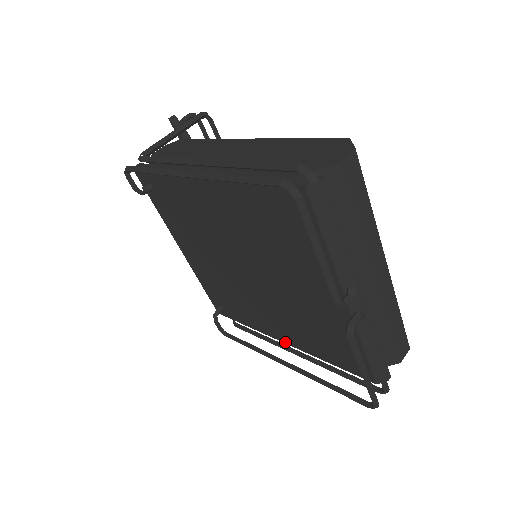
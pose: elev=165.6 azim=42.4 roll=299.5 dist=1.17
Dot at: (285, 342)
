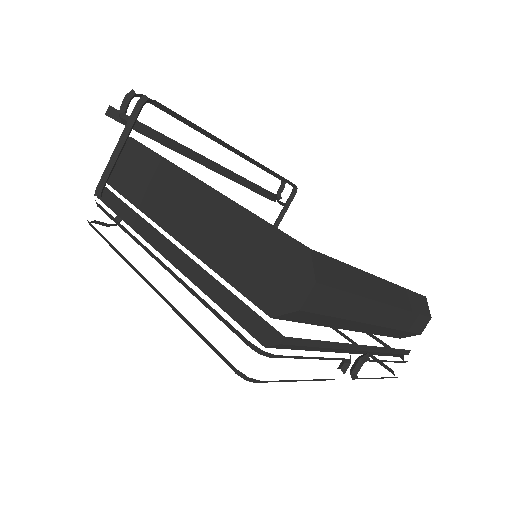
Dot at: occluded
